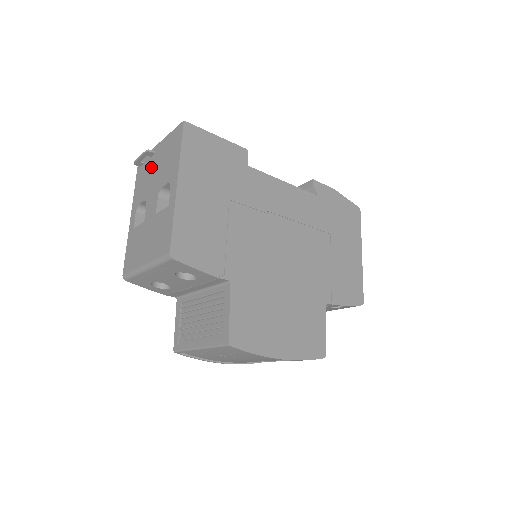
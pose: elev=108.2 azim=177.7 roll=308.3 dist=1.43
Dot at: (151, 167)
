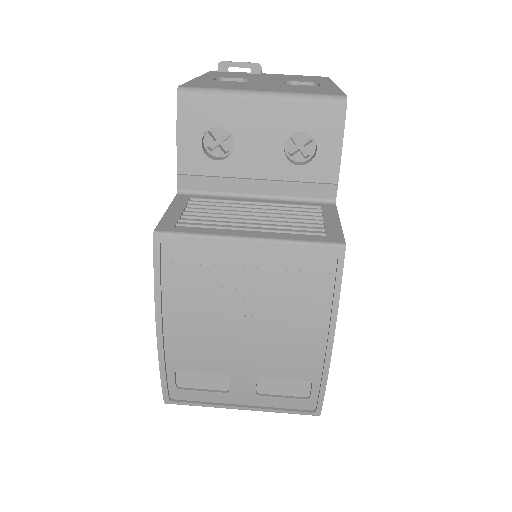
Dot at: (254, 74)
